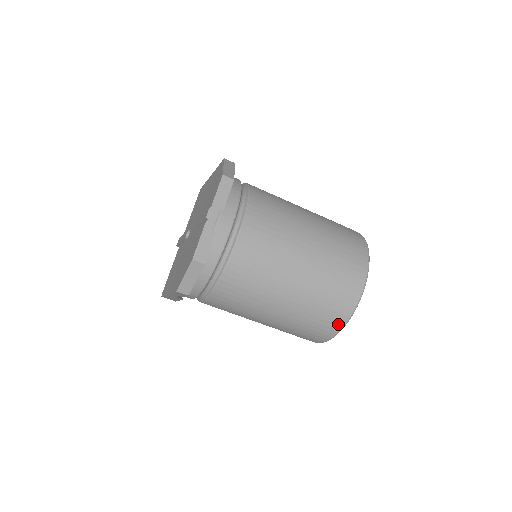
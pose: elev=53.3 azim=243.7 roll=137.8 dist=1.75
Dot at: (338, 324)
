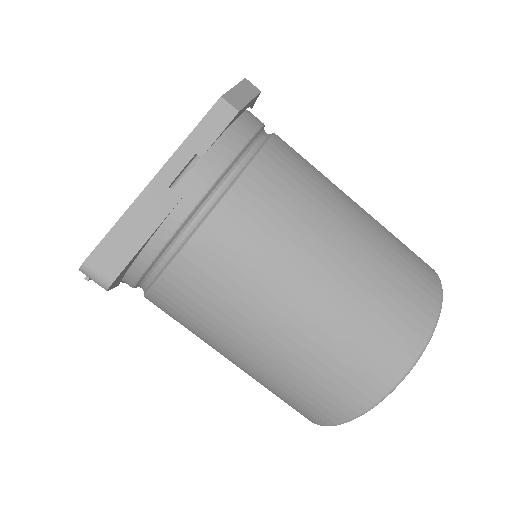
Dot at: (434, 283)
